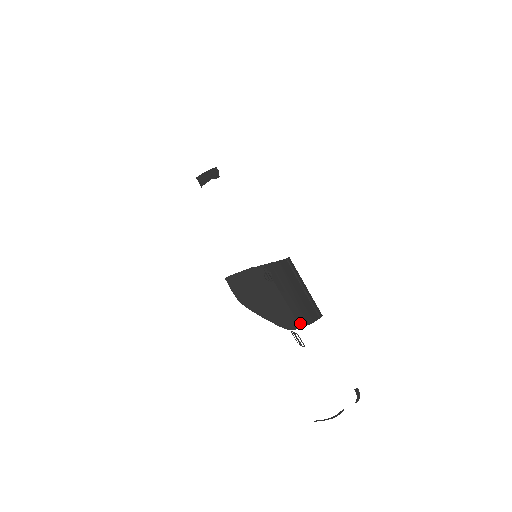
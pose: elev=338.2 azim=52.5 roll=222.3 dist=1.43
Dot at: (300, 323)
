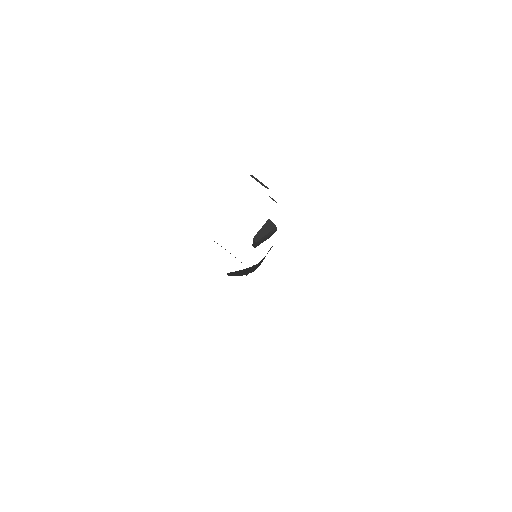
Dot at: occluded
